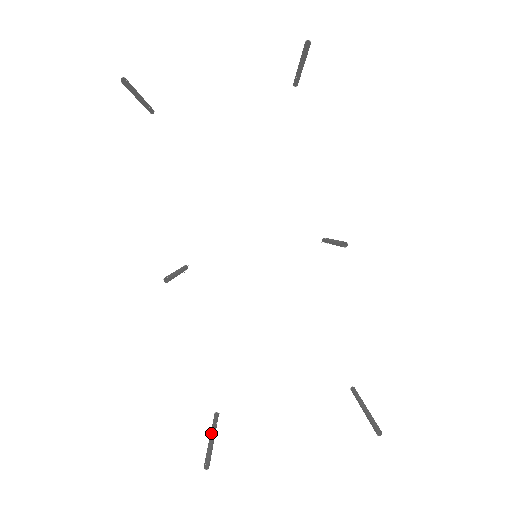
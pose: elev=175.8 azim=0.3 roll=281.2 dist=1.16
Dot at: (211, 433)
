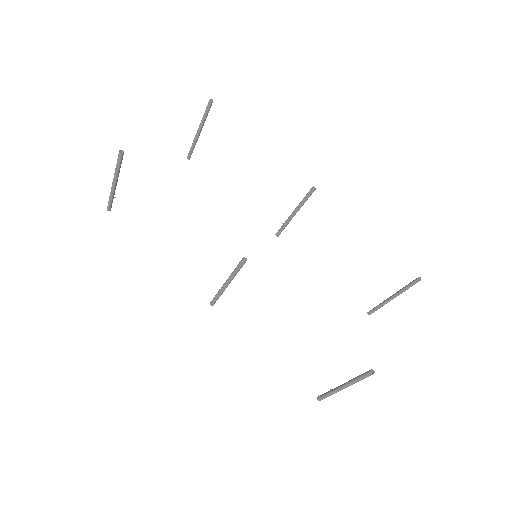
Dot at: (339, 386)
